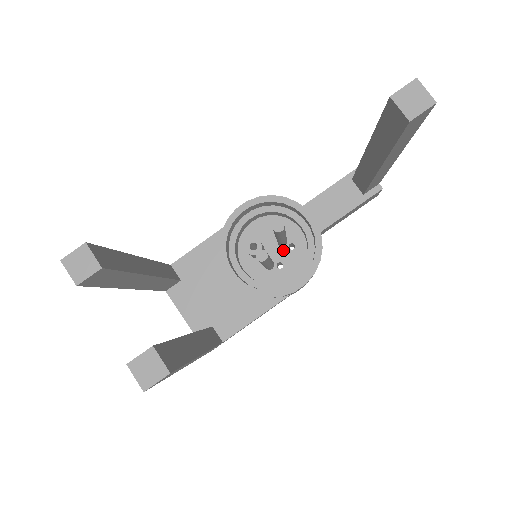
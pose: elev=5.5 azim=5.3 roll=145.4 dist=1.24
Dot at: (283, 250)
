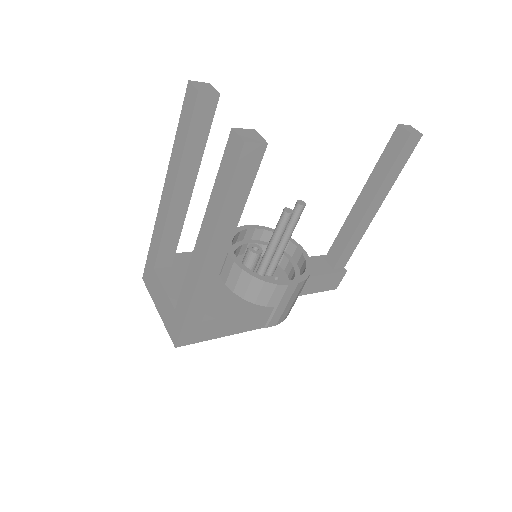
Dot at: occluded
